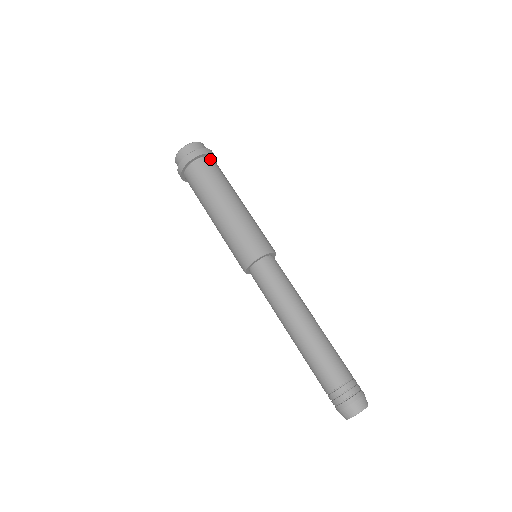
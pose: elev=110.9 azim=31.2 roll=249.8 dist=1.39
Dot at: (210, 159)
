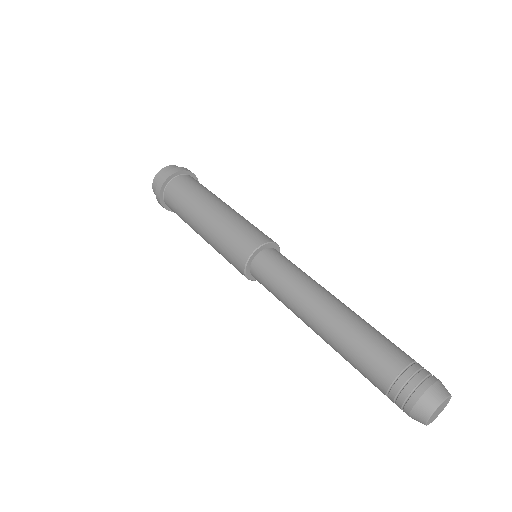
Dot at: (188, 176)
